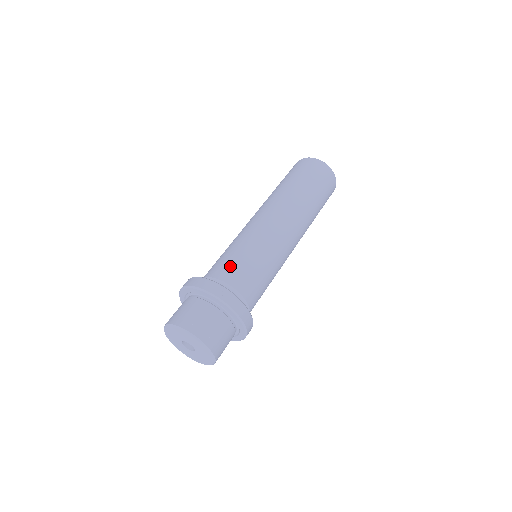
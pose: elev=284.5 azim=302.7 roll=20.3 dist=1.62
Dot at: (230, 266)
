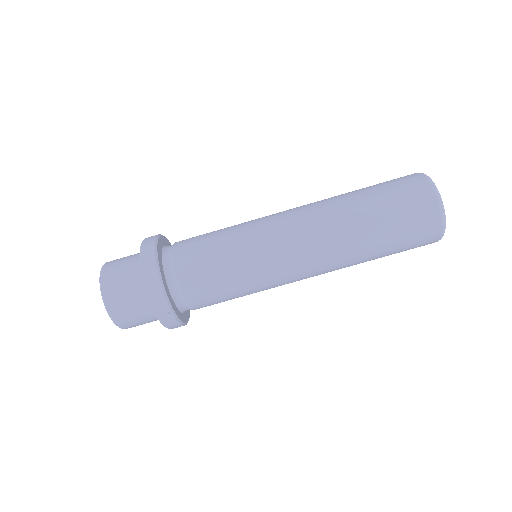
Dot at: (203, 284)
